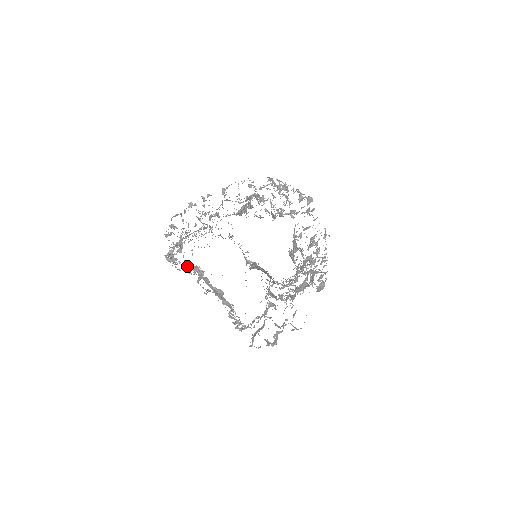
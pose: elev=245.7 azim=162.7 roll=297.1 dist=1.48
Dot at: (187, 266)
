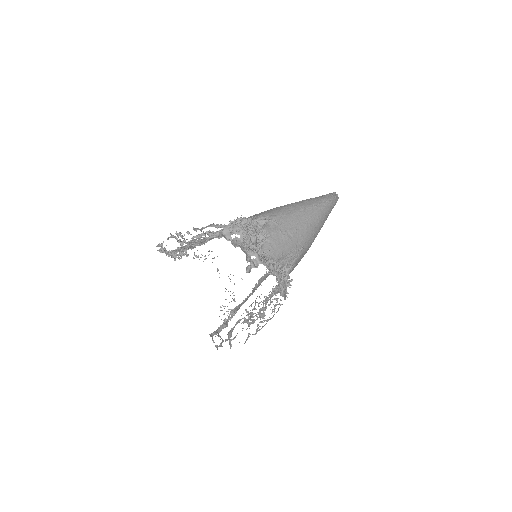
Dot at: occluded
